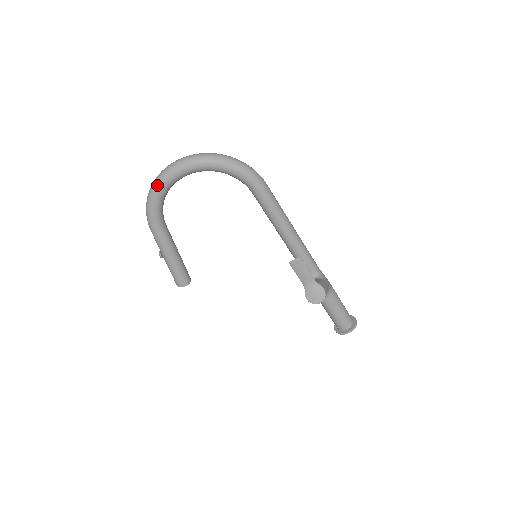
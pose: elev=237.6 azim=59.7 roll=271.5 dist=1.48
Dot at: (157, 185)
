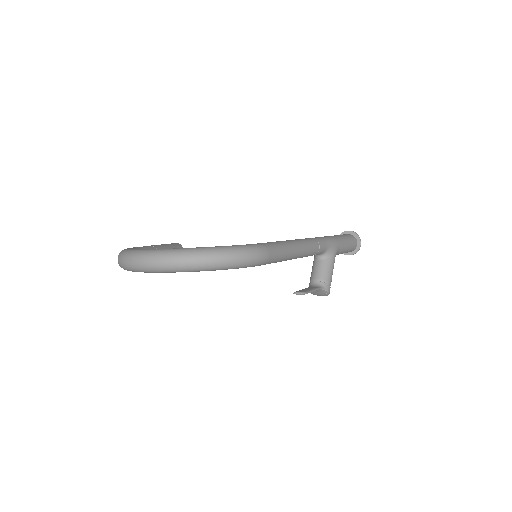
Dot at: occluded
